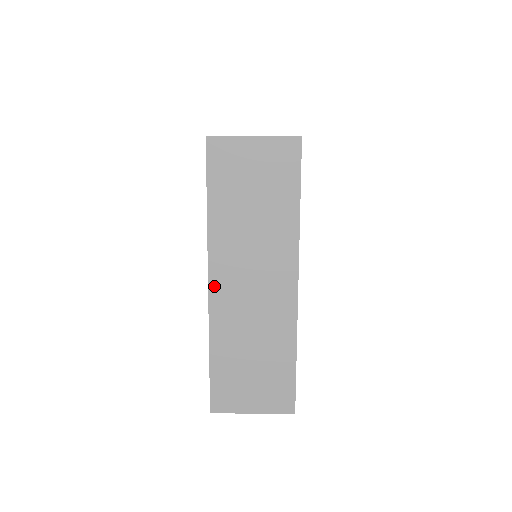
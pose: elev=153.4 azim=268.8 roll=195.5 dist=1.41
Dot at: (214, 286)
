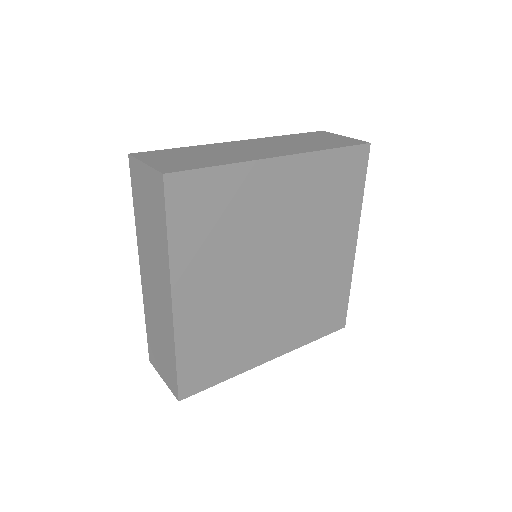
Dot at: (142, 274)
